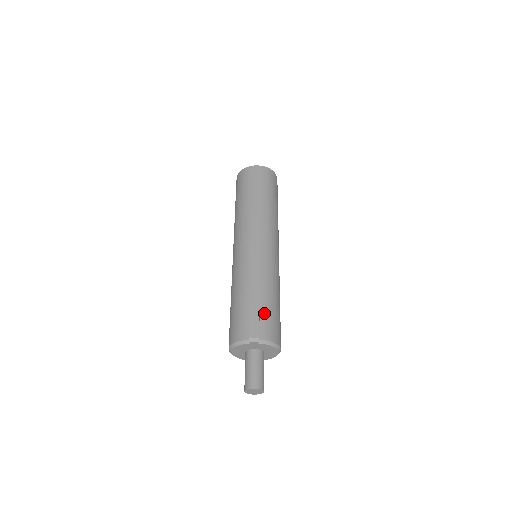
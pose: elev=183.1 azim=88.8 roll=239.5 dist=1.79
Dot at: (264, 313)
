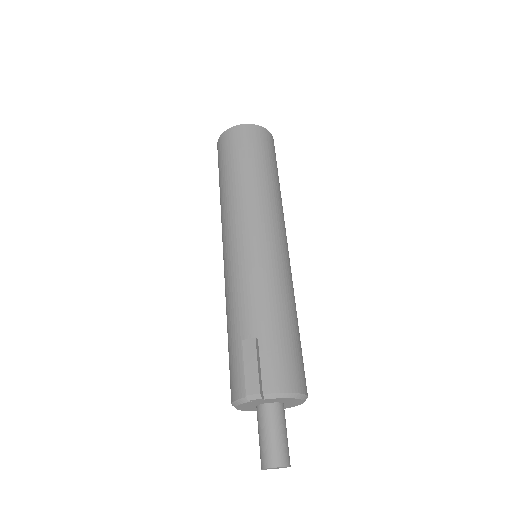
Dot at: (266, 349)
